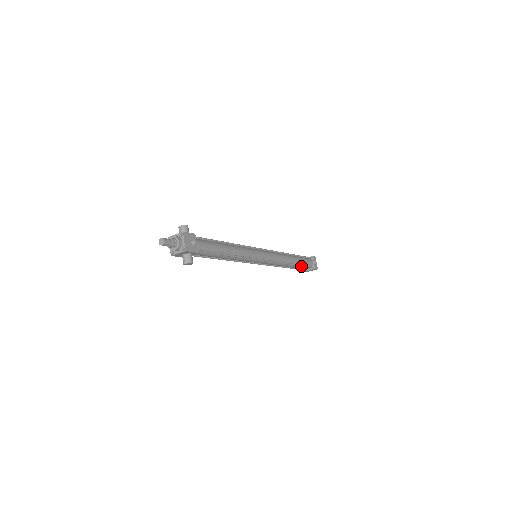
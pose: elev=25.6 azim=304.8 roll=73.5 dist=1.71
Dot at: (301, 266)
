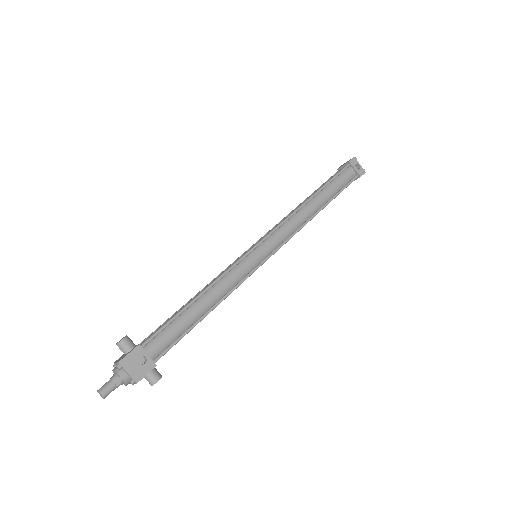
Dot at: (335, 197)
